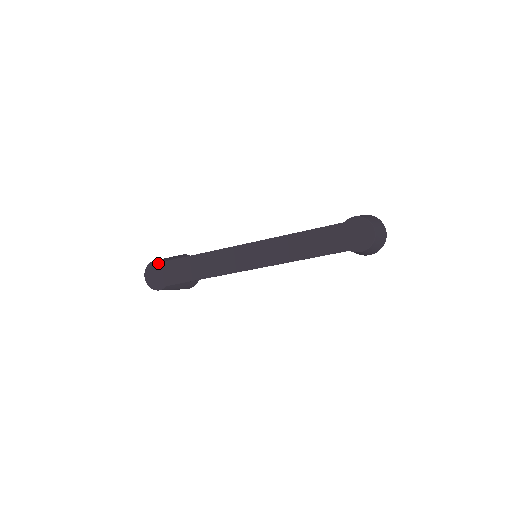
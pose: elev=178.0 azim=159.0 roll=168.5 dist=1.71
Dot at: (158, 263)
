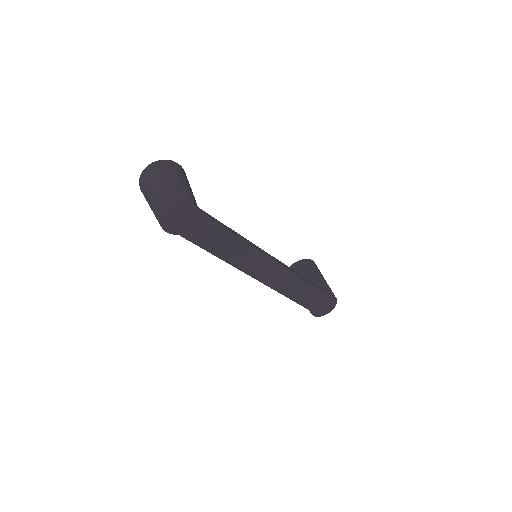
Dot at: (195, 209)
